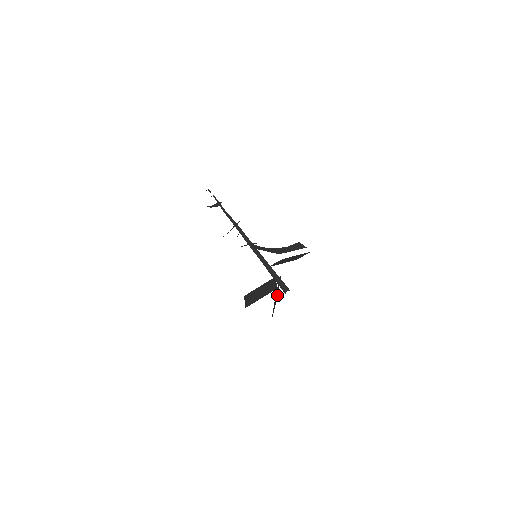
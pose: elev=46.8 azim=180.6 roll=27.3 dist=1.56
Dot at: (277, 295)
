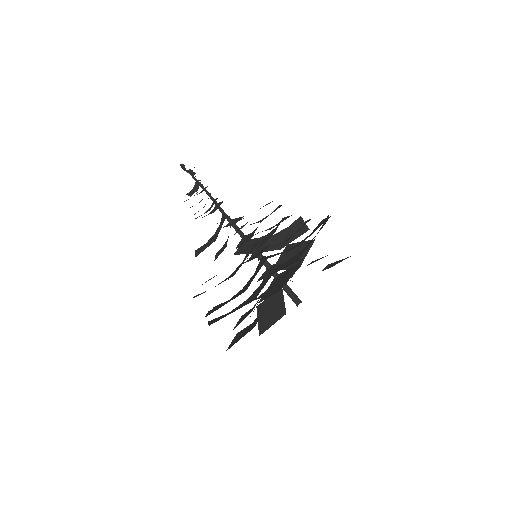
Dot at: occluded
